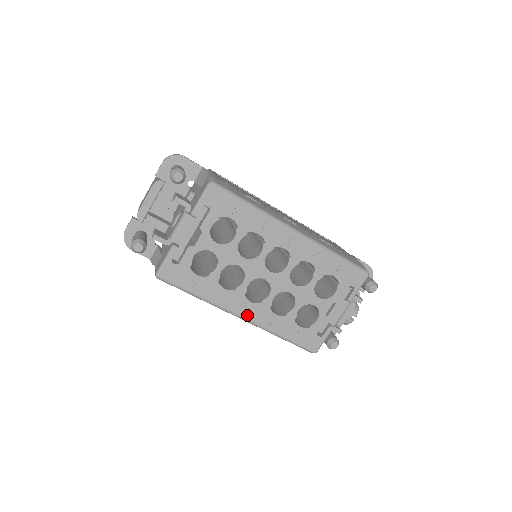
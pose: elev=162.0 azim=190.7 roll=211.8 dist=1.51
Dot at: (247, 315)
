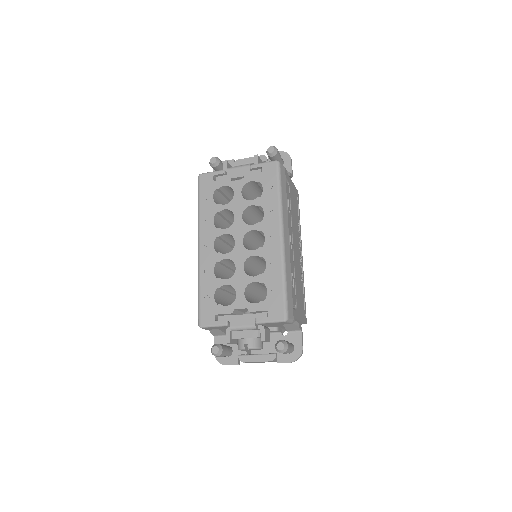
Dot at: (203, 250)
